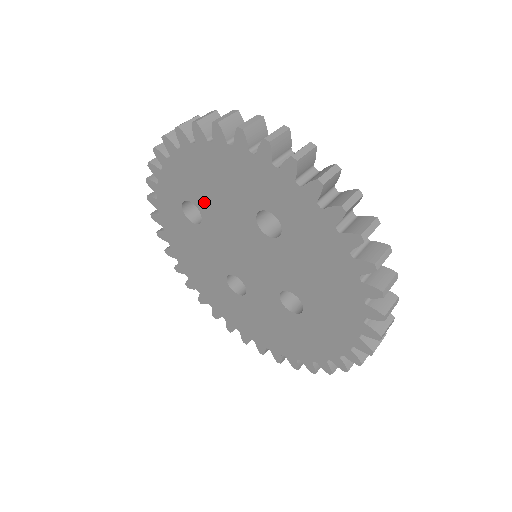
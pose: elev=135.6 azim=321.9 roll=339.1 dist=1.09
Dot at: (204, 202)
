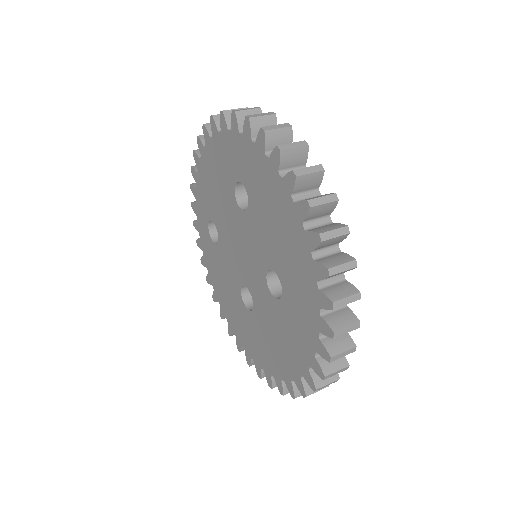
Dot at: (215, 212)
